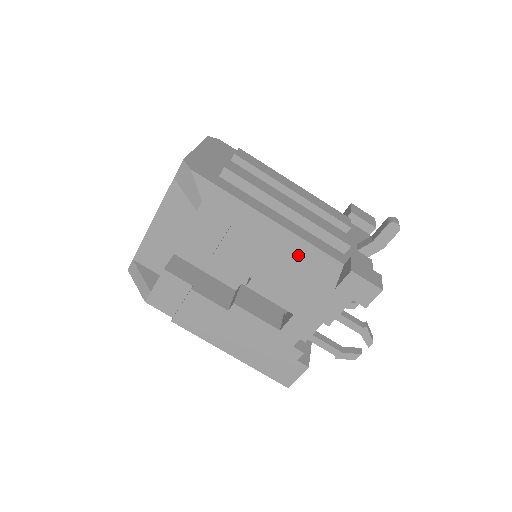
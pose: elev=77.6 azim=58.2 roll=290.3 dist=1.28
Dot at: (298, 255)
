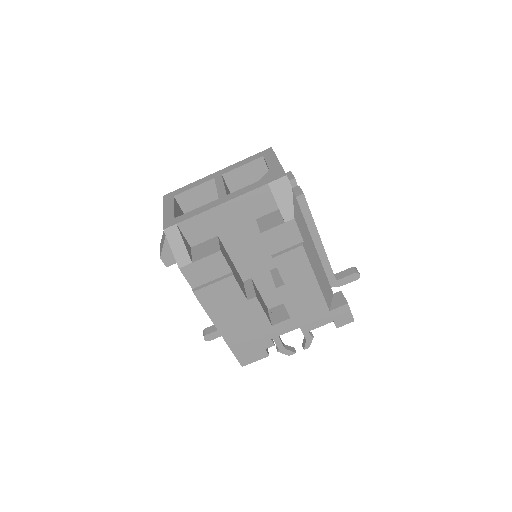
Dot at: (321, 280)
